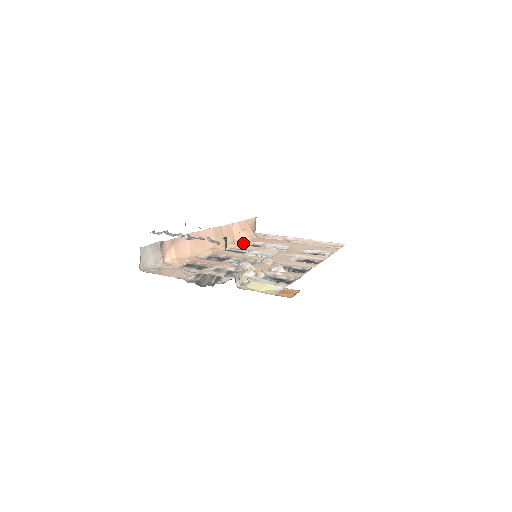
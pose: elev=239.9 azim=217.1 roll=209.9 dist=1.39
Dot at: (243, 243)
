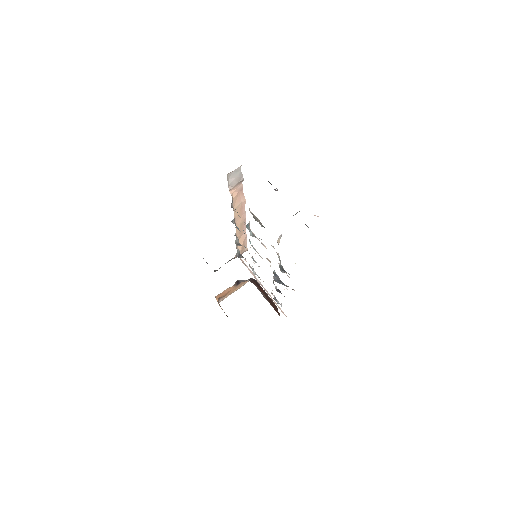
Dot at: (237, 249)
